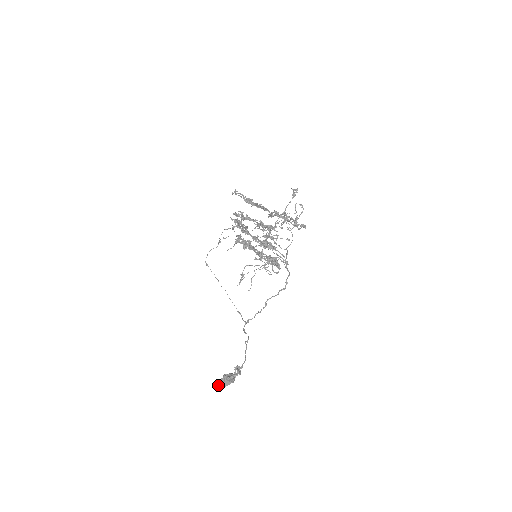
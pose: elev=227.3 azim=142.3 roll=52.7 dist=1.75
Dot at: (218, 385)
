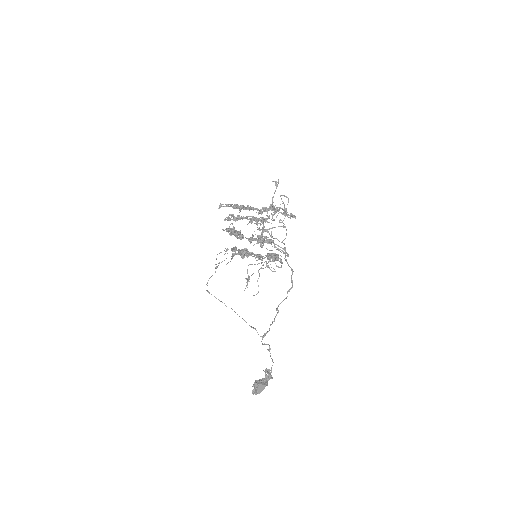
Dot at: (252, 393)
